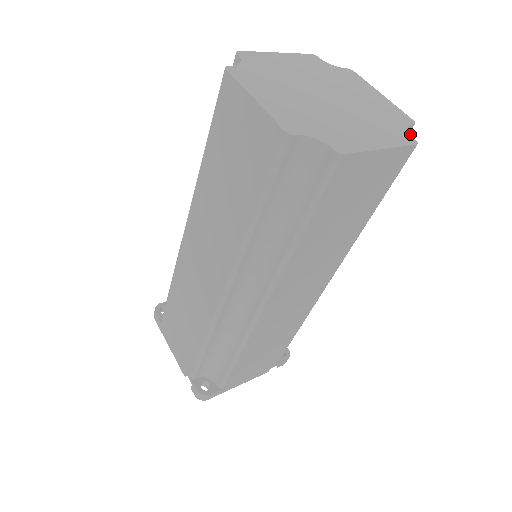
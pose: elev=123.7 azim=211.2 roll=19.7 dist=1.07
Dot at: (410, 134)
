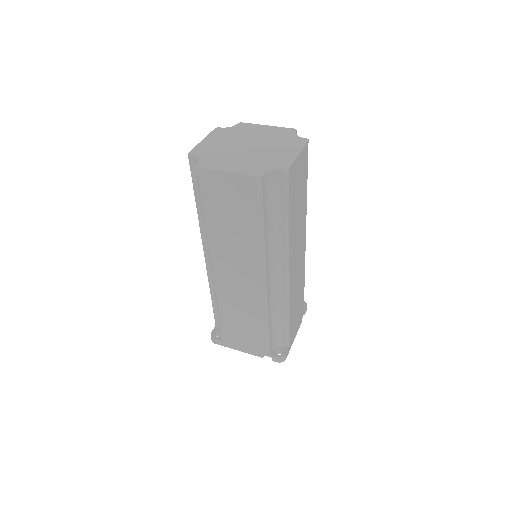
Dot at: (301, 137)
